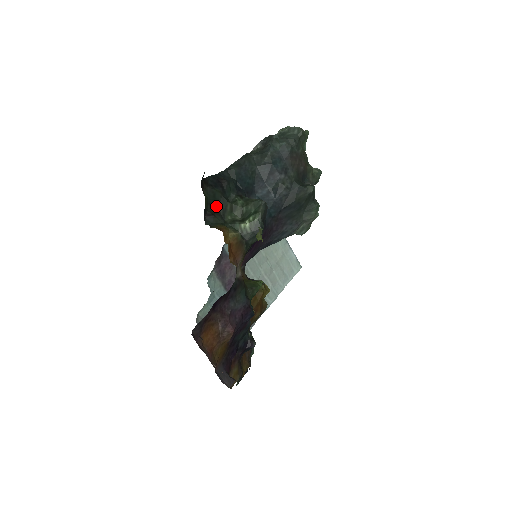
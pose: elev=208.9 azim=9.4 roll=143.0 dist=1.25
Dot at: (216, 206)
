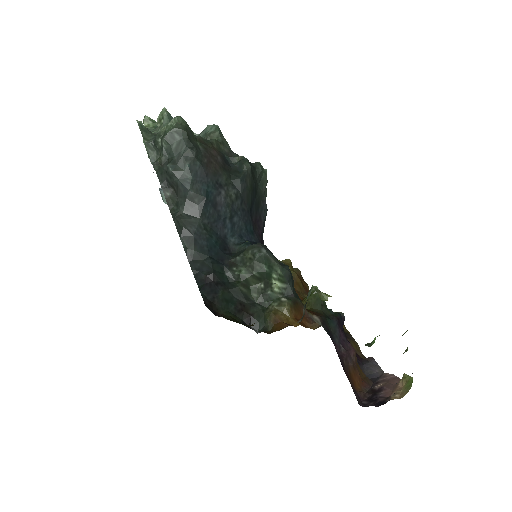
Dot at: (238, 305)
